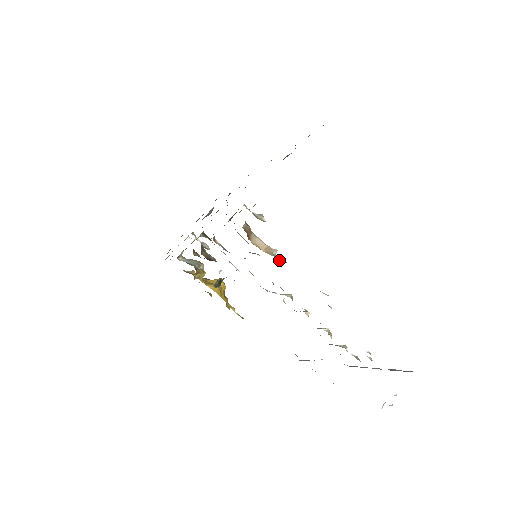
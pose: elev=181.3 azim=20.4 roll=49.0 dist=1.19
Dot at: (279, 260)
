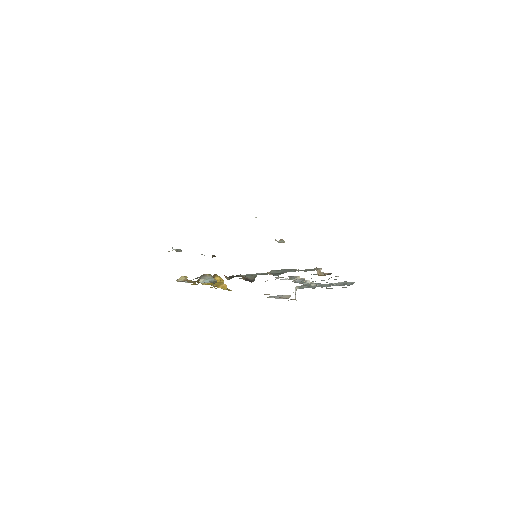
Dot at: (325, 274)
